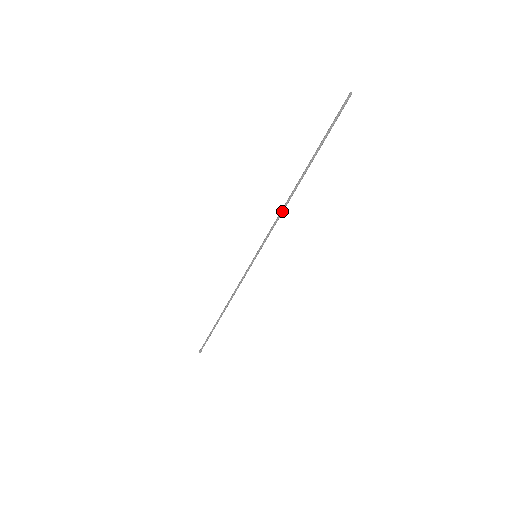
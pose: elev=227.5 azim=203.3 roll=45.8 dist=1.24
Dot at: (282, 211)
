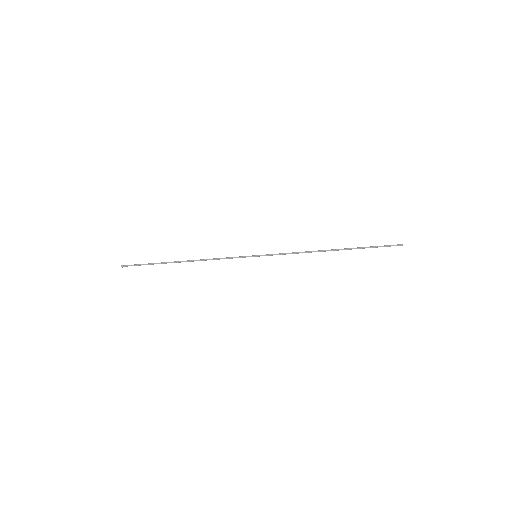
Dot at: (304, 252)
